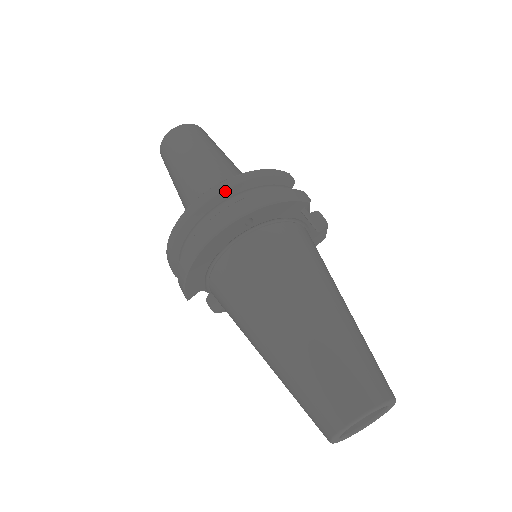
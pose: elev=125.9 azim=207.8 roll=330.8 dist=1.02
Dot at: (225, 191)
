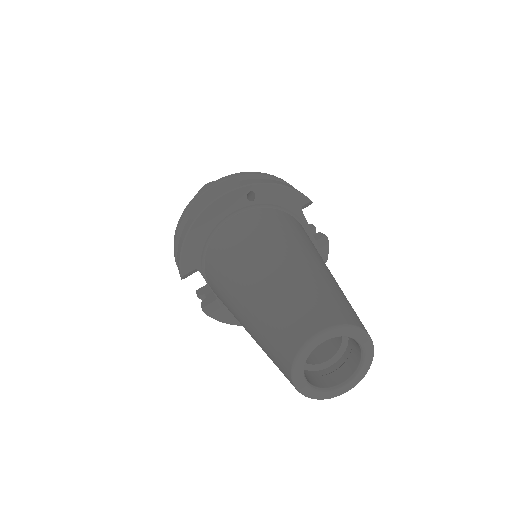
Dot at: (236, 177)
